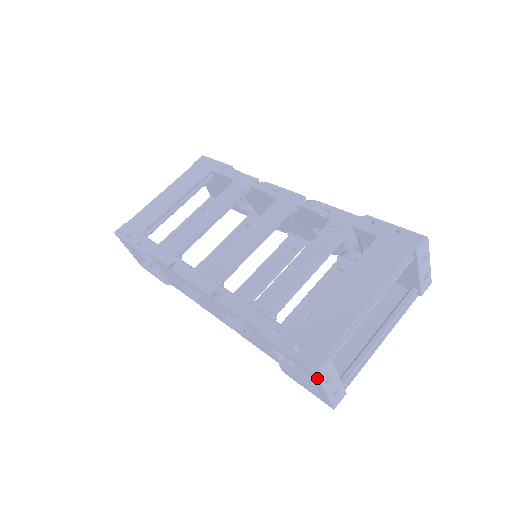
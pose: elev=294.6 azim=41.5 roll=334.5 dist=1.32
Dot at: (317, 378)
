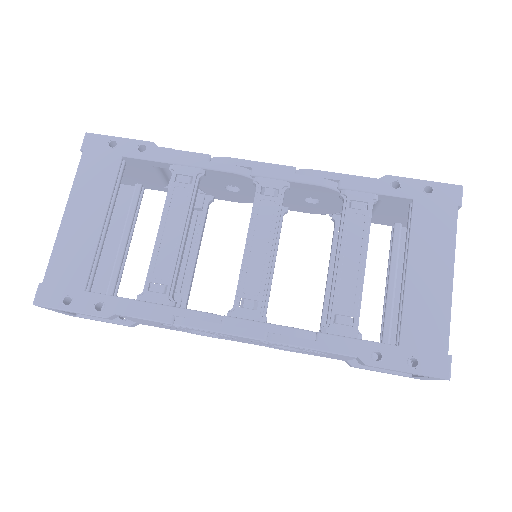
Dot at: occluded
